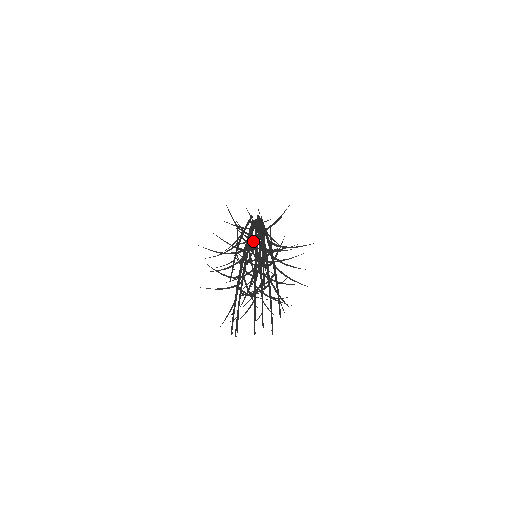
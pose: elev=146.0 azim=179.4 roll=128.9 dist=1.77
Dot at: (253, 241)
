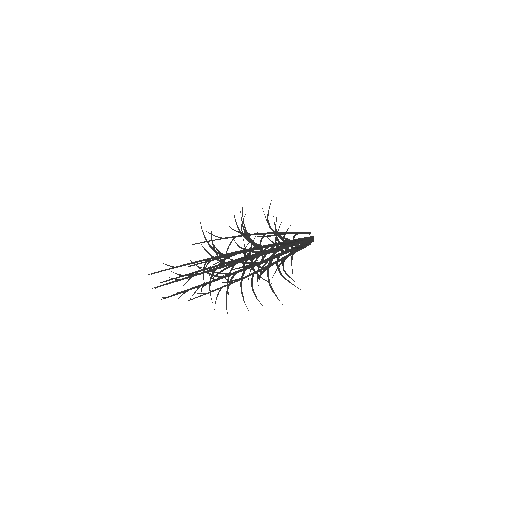
Dot at: (250, 239)
